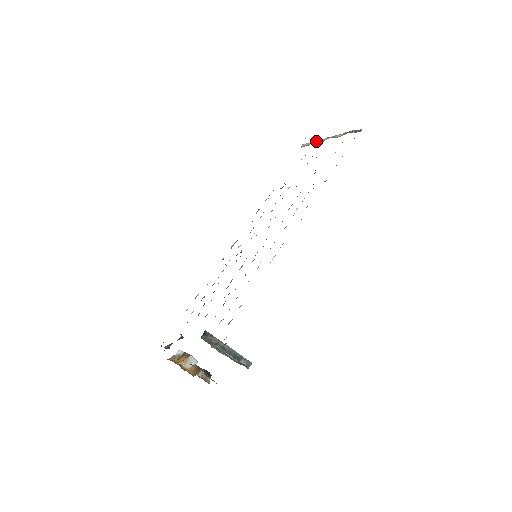
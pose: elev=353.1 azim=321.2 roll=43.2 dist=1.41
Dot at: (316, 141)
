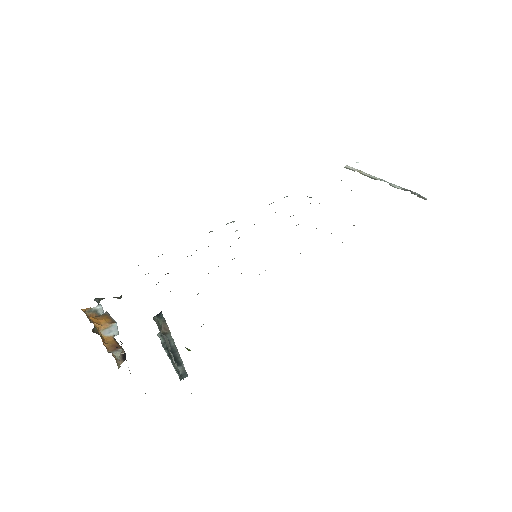
Dot at: (366, 173)
